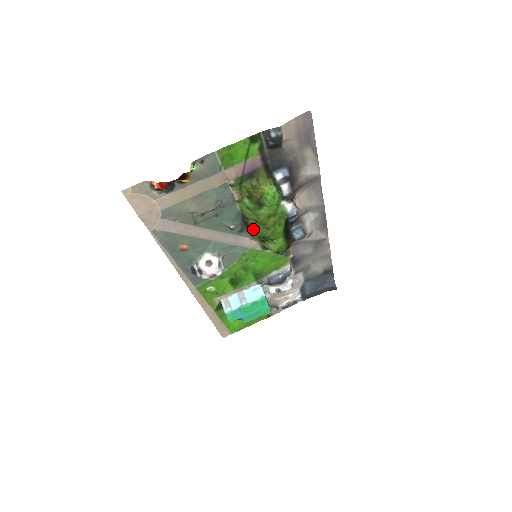
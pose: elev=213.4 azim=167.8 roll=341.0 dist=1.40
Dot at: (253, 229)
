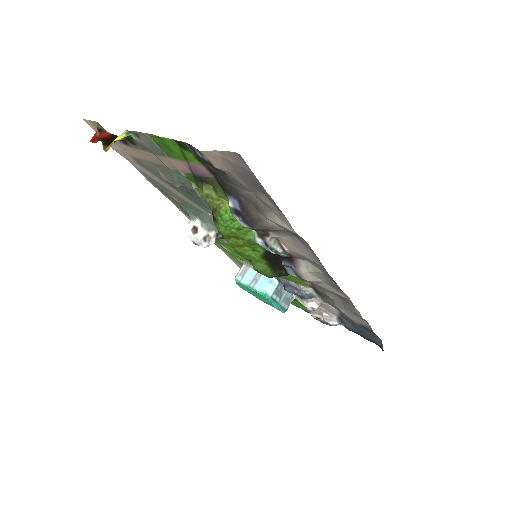
Dot at: occluded
